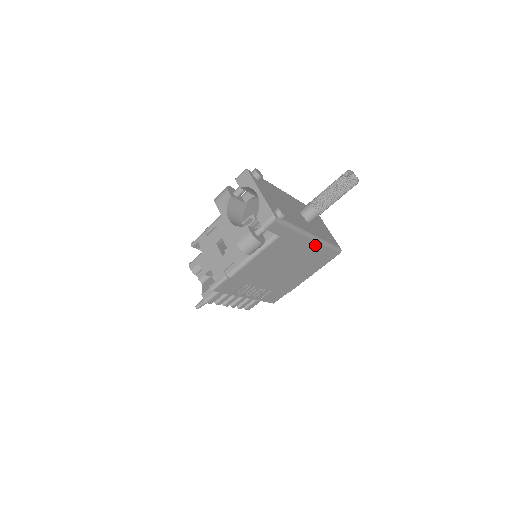
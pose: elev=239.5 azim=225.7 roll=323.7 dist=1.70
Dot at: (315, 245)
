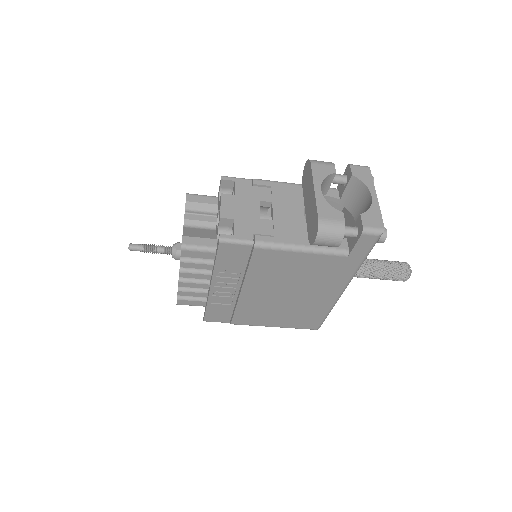
Dot at: (330, 299)
